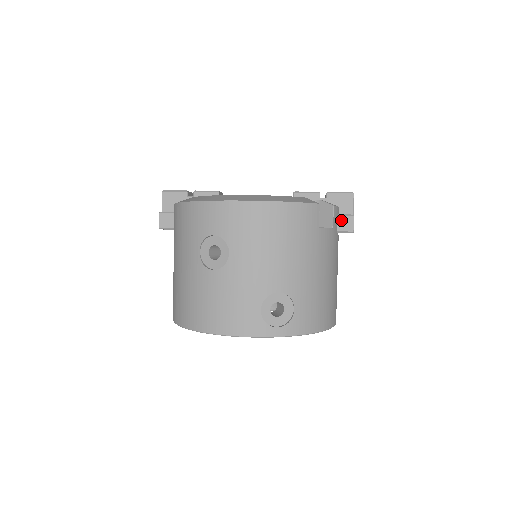
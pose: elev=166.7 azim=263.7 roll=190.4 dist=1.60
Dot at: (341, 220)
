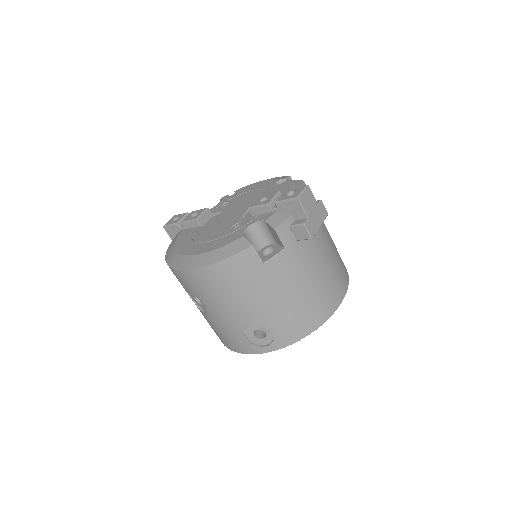
Dot at: (295, 231)
